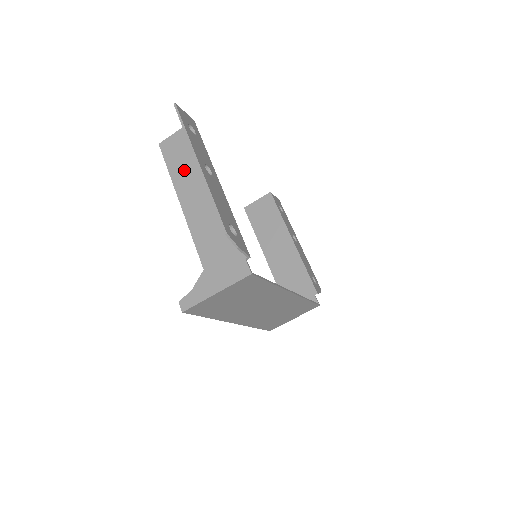
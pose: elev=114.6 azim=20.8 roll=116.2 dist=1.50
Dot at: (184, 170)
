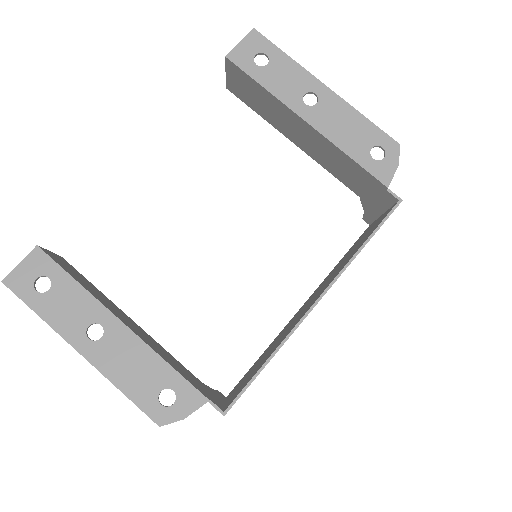
Dot at: occluded
